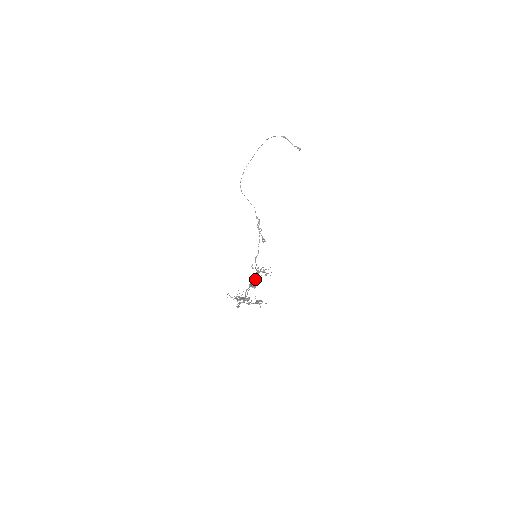
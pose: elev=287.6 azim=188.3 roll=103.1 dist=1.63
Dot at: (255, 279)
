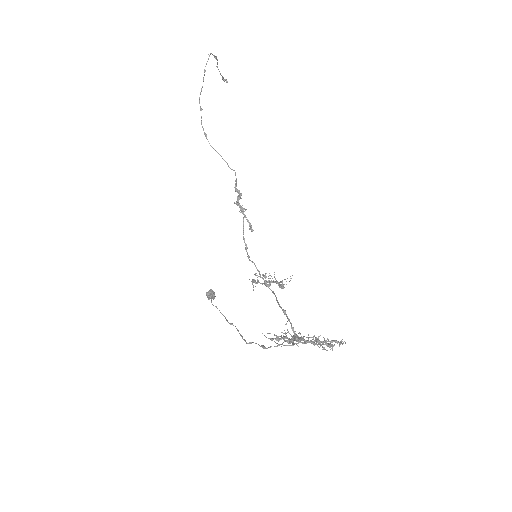
Dot at: (276, 297)
